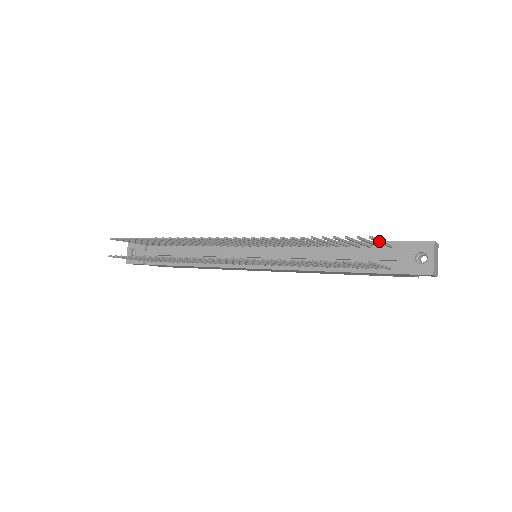
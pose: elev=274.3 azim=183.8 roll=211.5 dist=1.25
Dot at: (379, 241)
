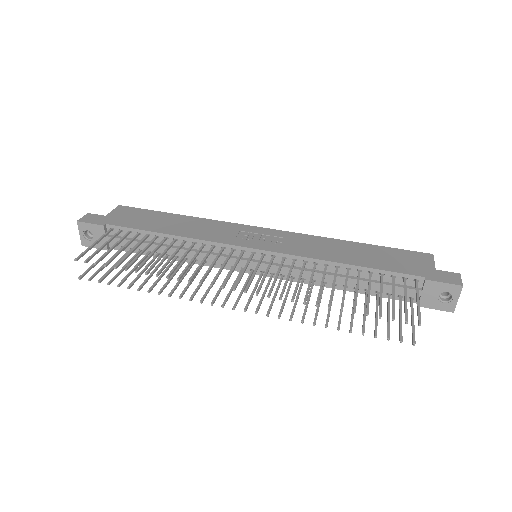
Dot at: (419, 308)
